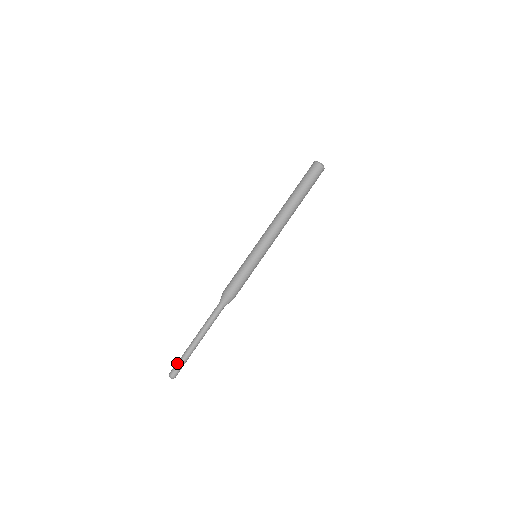
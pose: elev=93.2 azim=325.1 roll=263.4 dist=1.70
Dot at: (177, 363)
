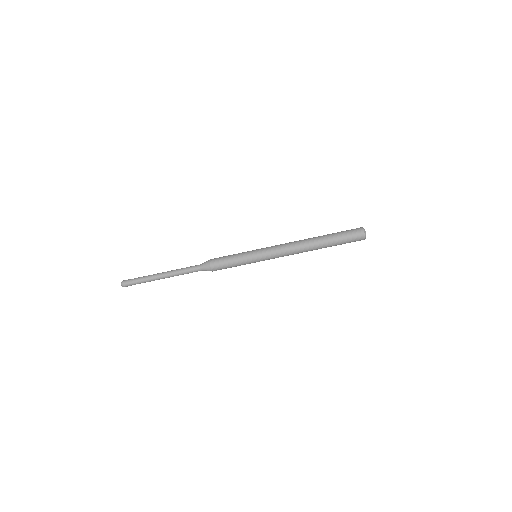
Dot at: (134, 280)
